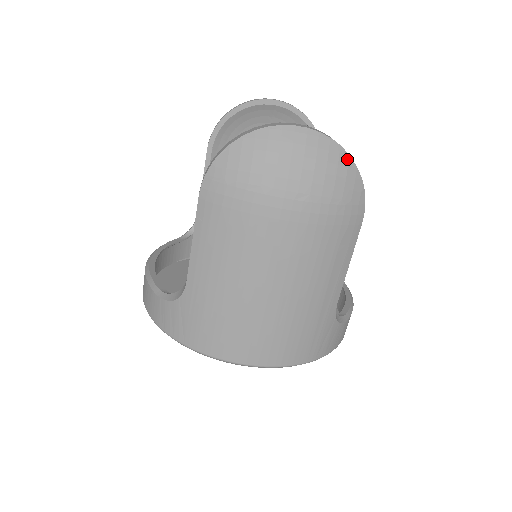
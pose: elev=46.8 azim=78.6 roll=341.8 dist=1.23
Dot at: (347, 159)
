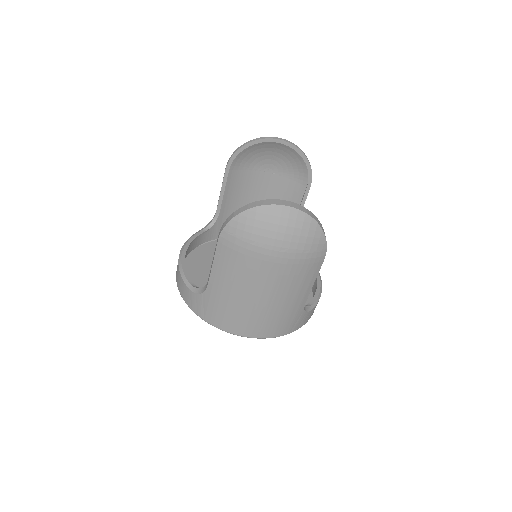
Dot at: (316, 225)
